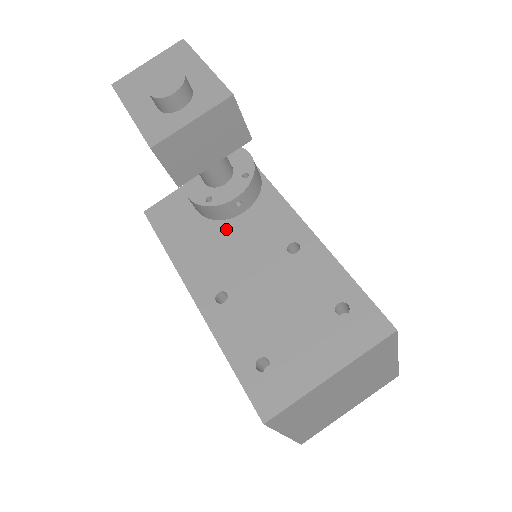
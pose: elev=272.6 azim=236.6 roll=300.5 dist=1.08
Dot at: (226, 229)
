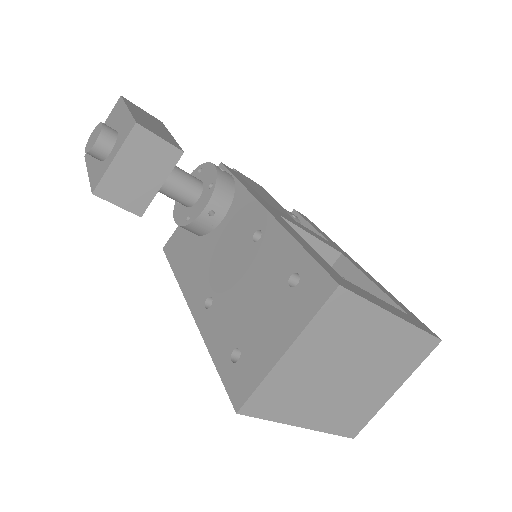
Dot at: (212, 240)
